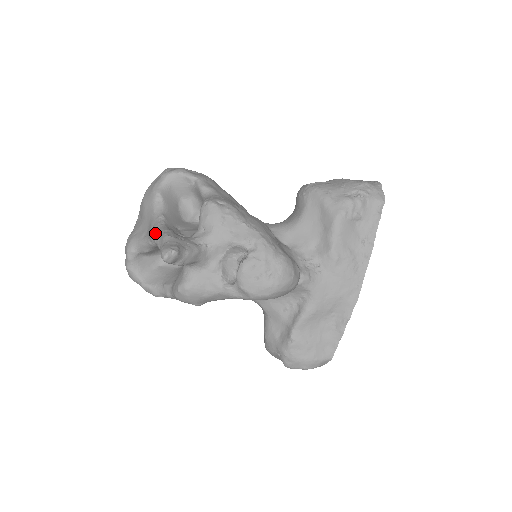
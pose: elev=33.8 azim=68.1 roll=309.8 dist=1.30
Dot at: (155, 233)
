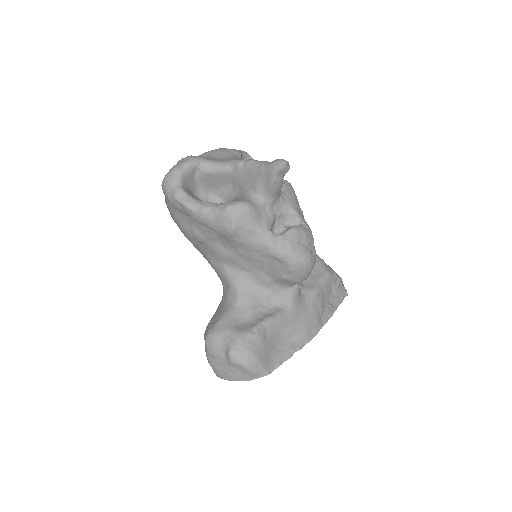
Dot at: (249, 159)
